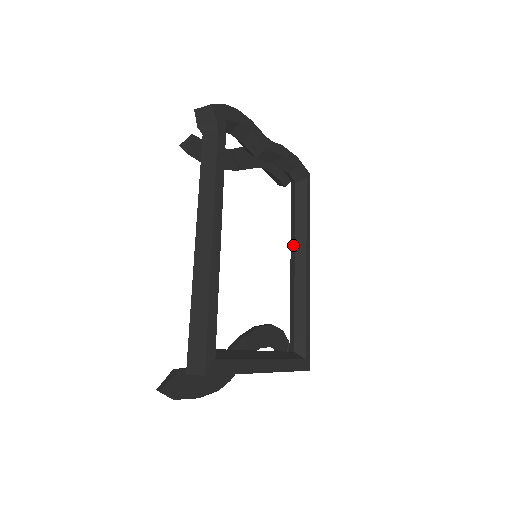
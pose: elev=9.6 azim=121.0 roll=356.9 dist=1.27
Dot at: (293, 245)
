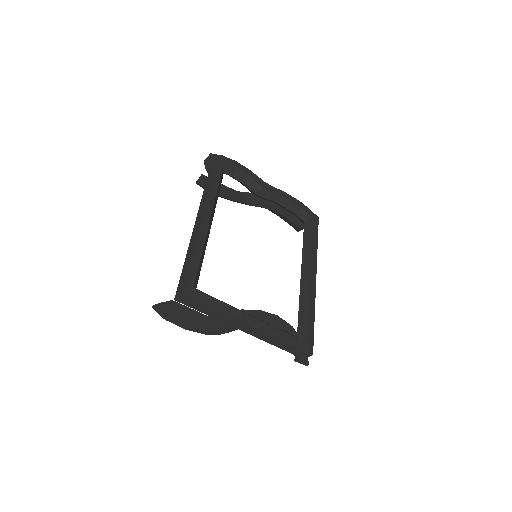
Dot at: occluded
